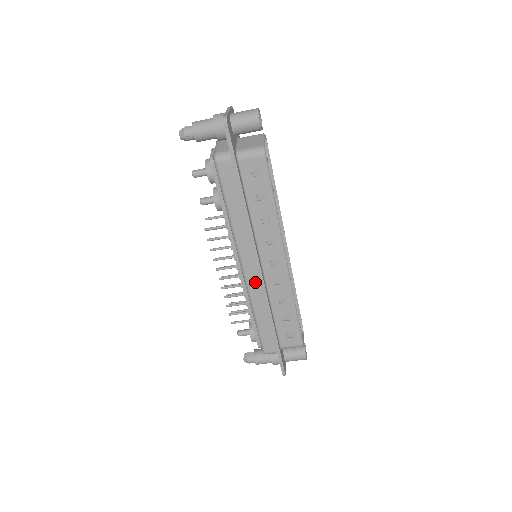
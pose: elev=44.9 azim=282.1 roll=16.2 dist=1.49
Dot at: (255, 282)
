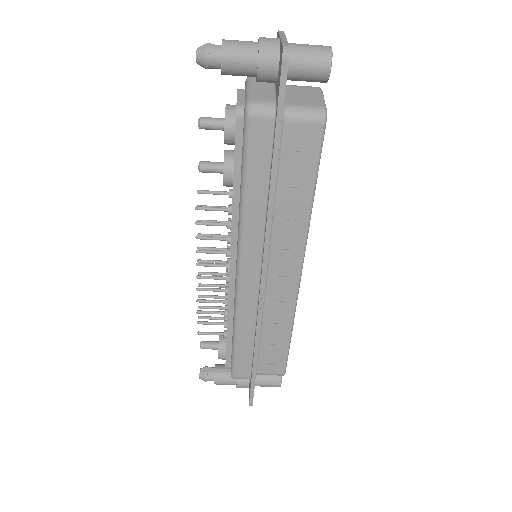
Dot at: (250, 294)
